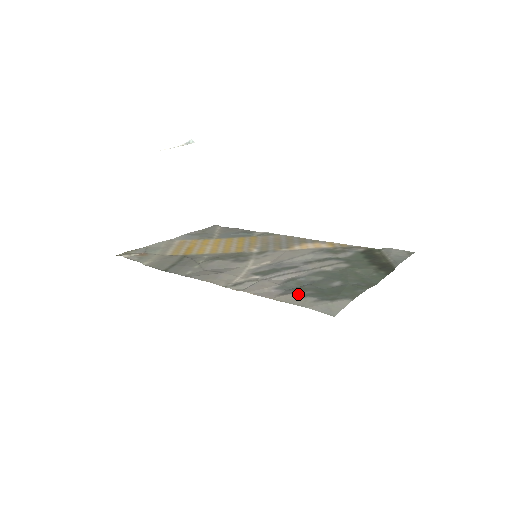
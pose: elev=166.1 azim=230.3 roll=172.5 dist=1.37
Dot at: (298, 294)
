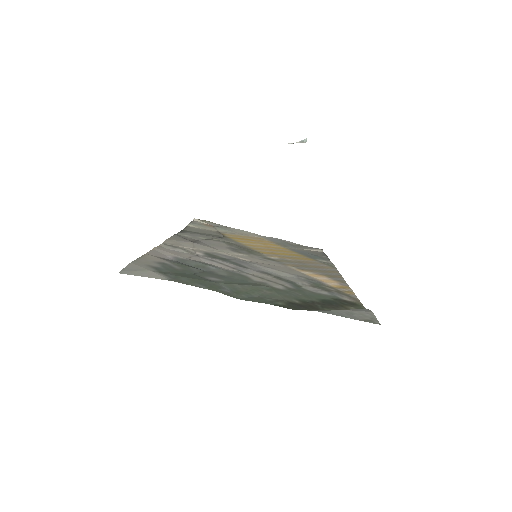
Dot at: (164, 261)
